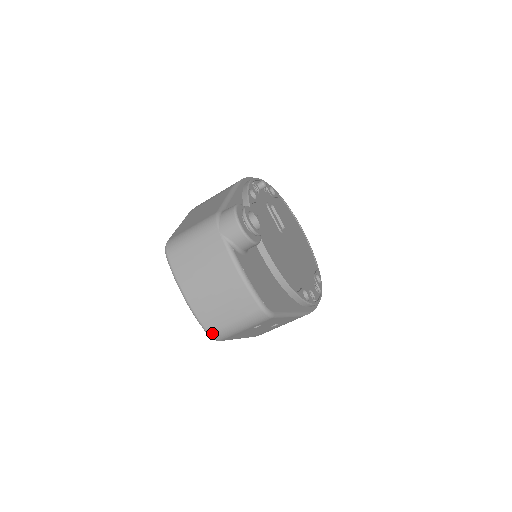
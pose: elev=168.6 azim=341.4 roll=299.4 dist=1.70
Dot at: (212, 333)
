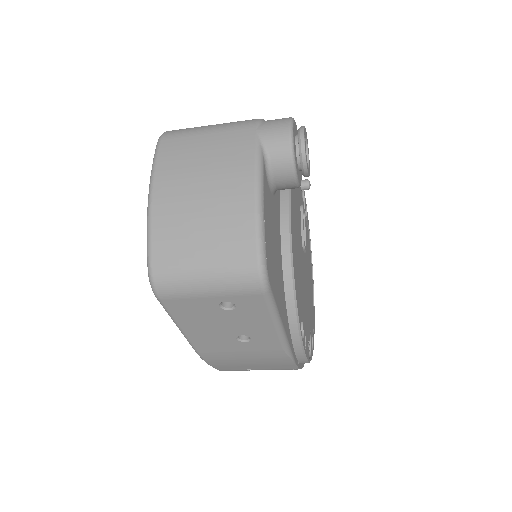
Dot at: (157, 272)
